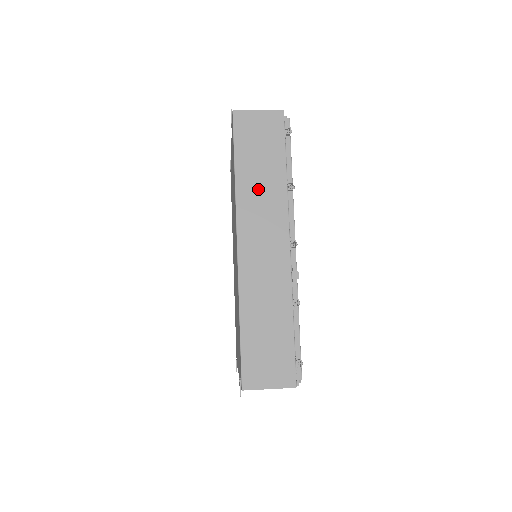
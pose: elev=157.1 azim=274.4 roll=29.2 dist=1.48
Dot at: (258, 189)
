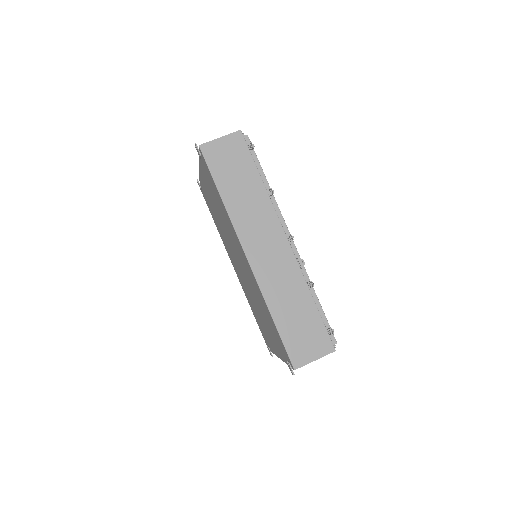
Dot at: (245, 204)
